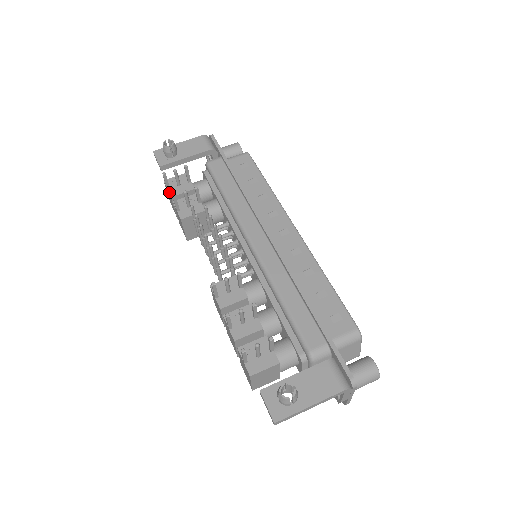
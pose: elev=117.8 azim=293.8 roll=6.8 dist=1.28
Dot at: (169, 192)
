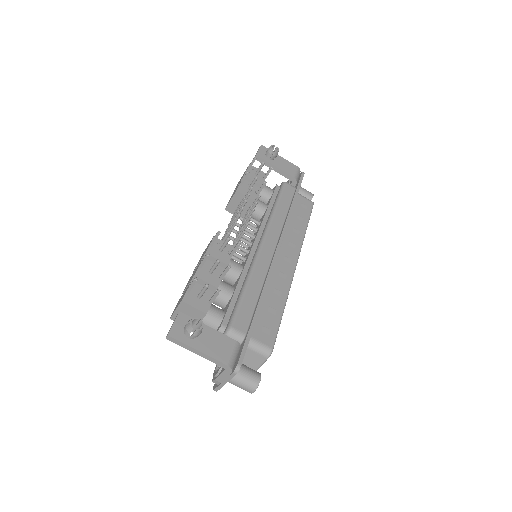
Dot at: (246, 172)
